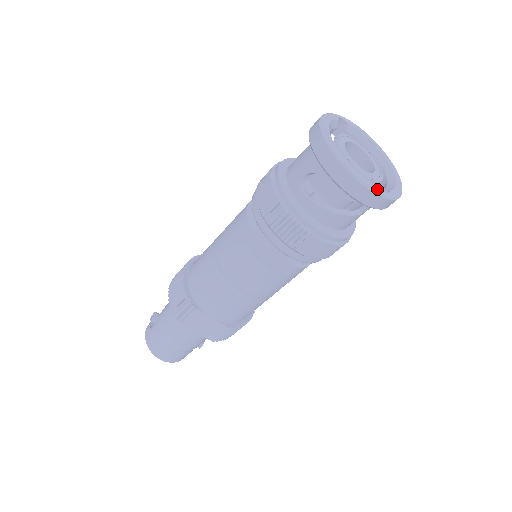
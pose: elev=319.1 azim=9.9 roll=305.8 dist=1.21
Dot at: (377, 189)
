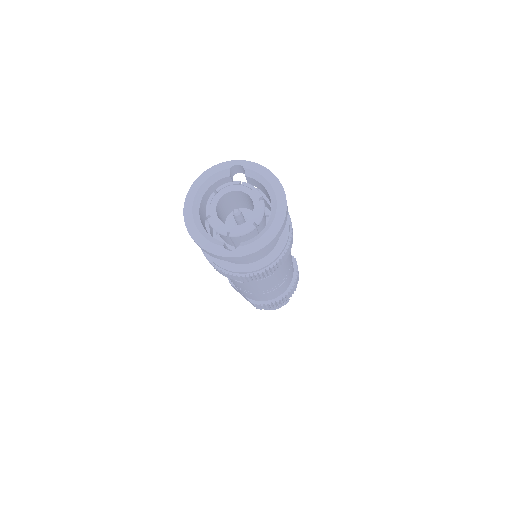
Dot at: (214, 249)
